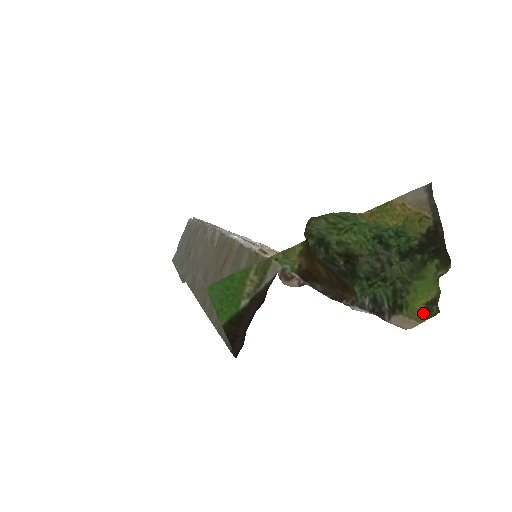
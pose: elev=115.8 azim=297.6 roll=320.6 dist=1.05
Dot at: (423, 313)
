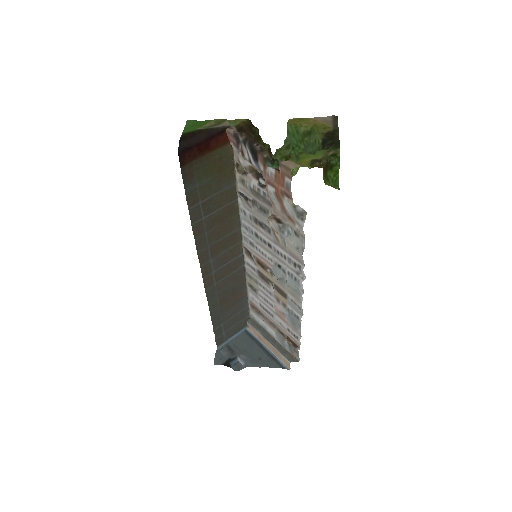
Dot at: (308, 164)
